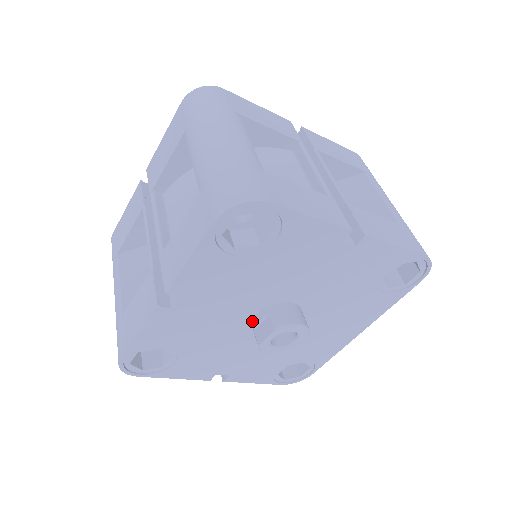
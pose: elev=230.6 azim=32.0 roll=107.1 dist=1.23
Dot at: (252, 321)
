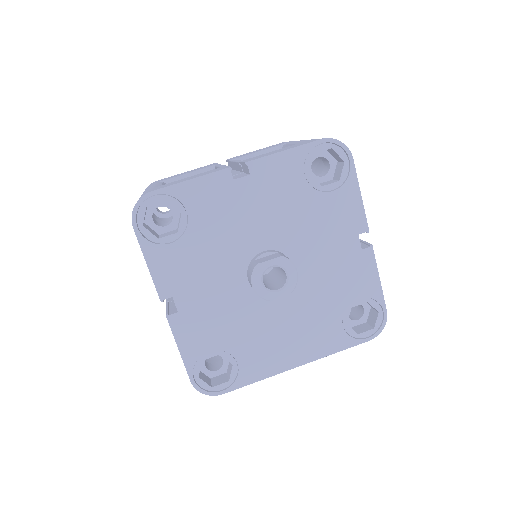
Dot at: (256, 255)
